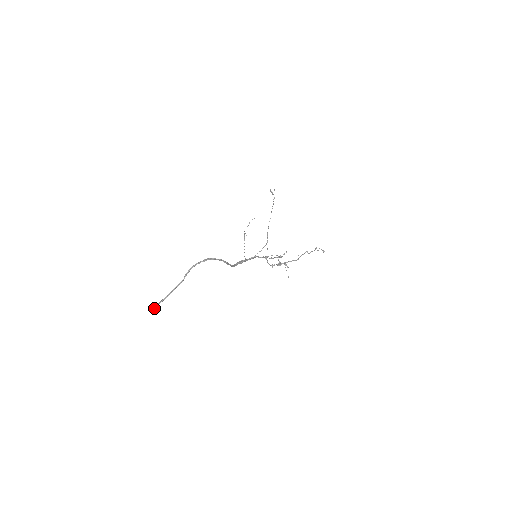
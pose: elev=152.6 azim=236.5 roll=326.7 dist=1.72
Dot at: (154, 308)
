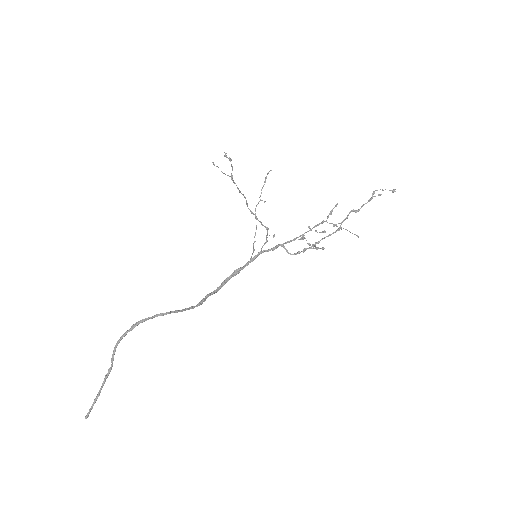
Dot at: (89, 413)
